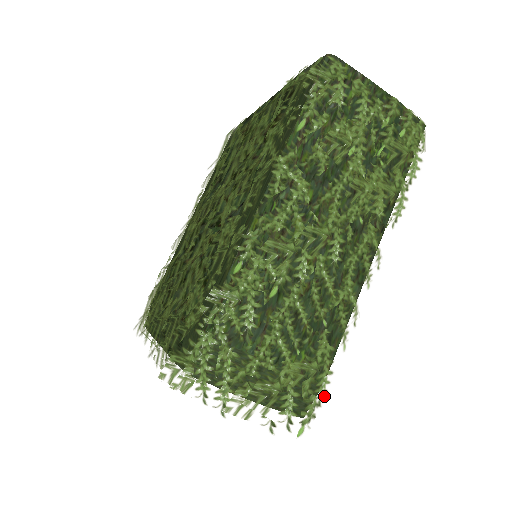
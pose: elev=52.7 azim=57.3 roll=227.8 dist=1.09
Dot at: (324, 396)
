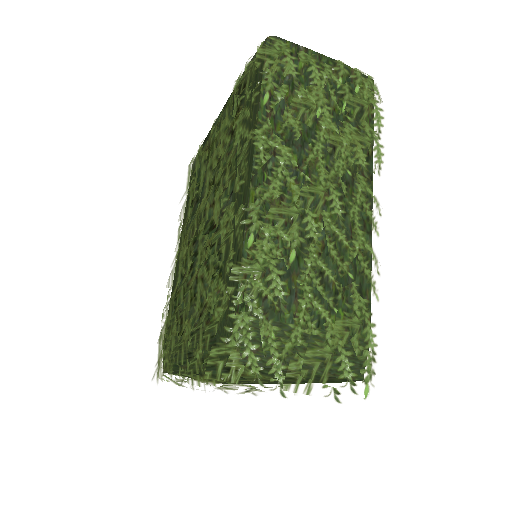
Dot at: (375, 351)
